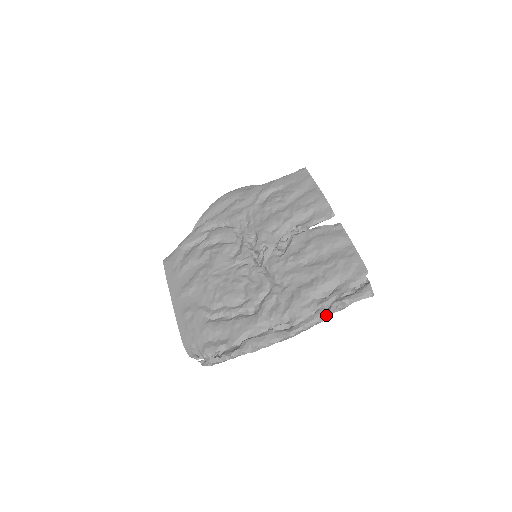
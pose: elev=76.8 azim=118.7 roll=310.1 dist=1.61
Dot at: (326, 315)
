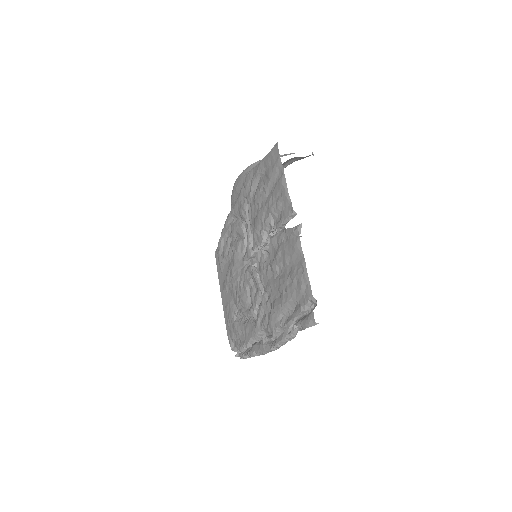
Dot at: (290, 336)
